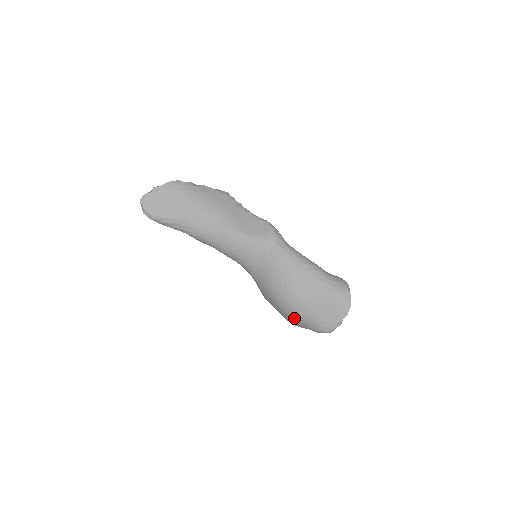
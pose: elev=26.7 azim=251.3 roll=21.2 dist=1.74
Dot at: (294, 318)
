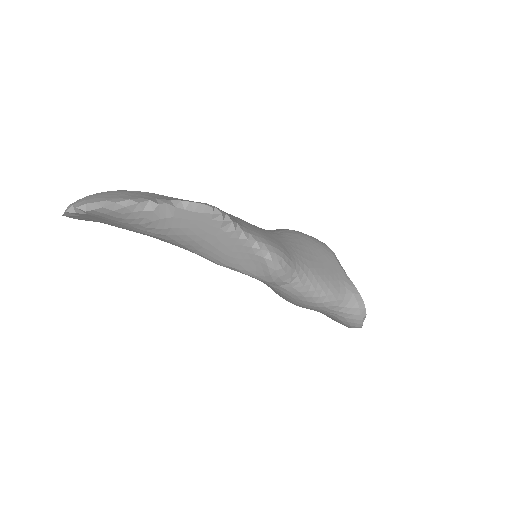
Dot at: occluded
